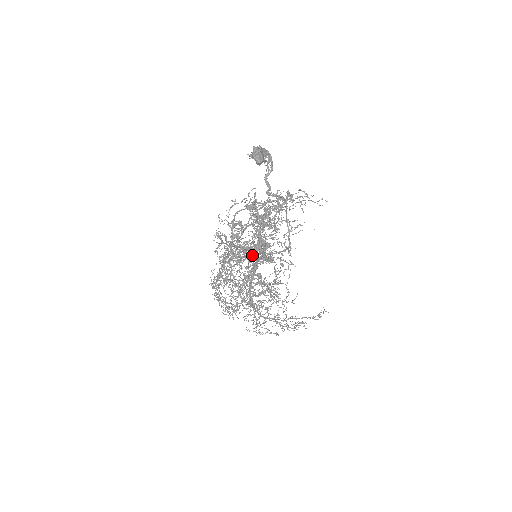
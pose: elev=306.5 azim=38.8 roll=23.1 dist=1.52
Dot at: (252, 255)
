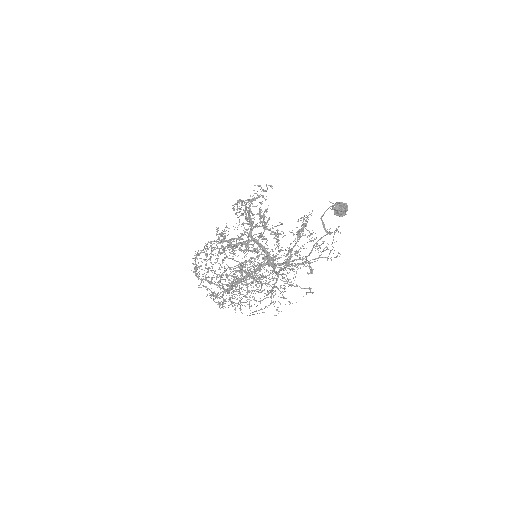
Dot at: occluded
